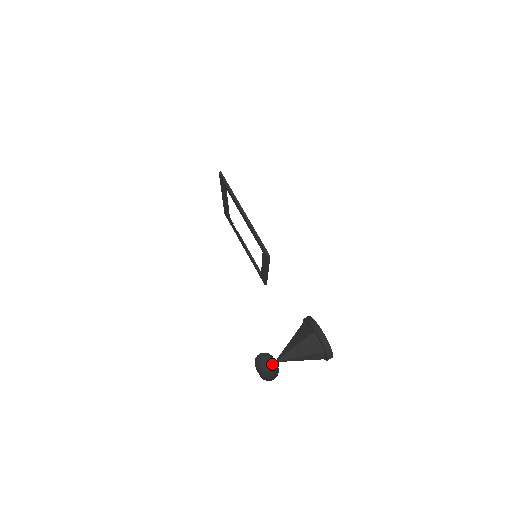
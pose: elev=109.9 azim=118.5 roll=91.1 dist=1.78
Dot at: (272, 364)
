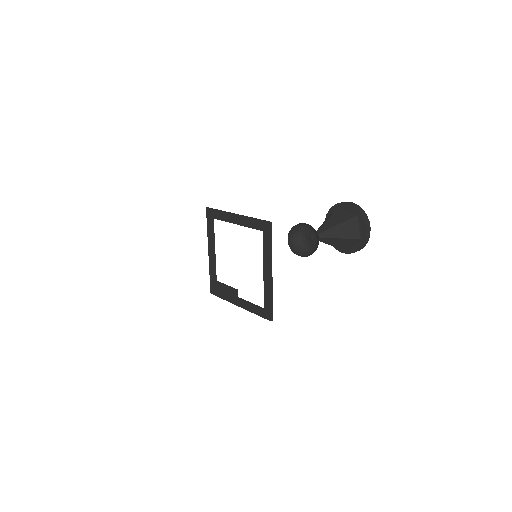
Dot at: (308, 251)
